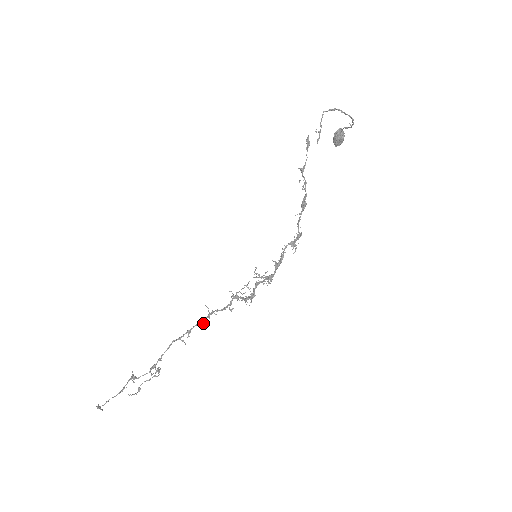
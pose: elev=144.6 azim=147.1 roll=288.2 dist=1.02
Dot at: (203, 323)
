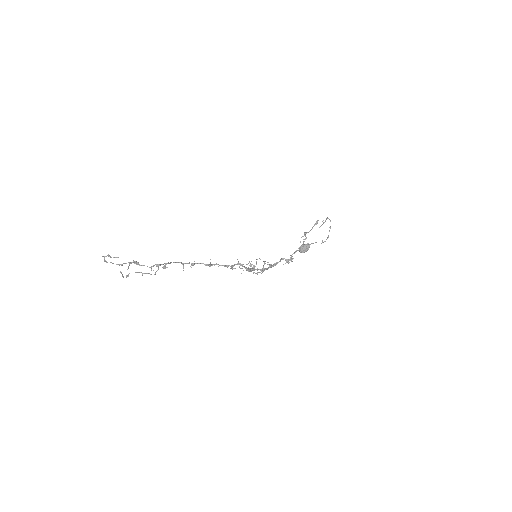
Dot at: (206, 265)
